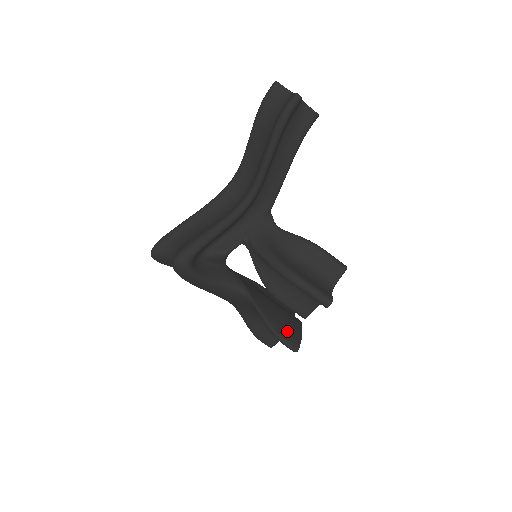
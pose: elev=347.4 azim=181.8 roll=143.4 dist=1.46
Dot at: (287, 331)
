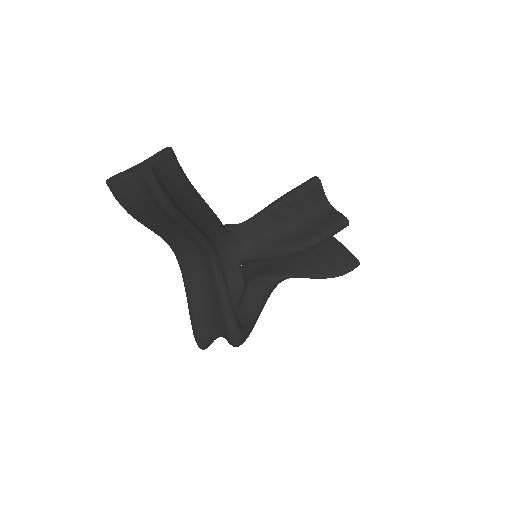
Dot at: (338, 262)
